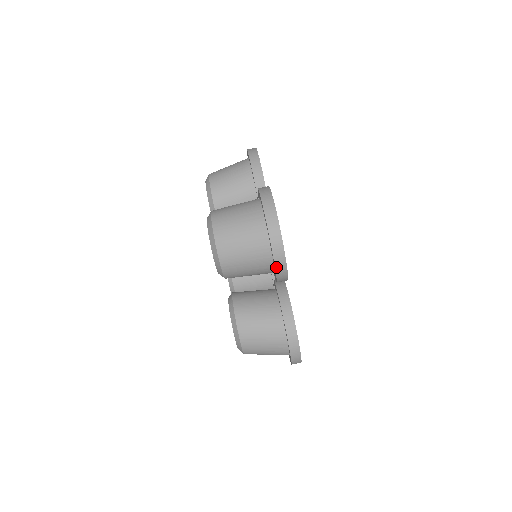
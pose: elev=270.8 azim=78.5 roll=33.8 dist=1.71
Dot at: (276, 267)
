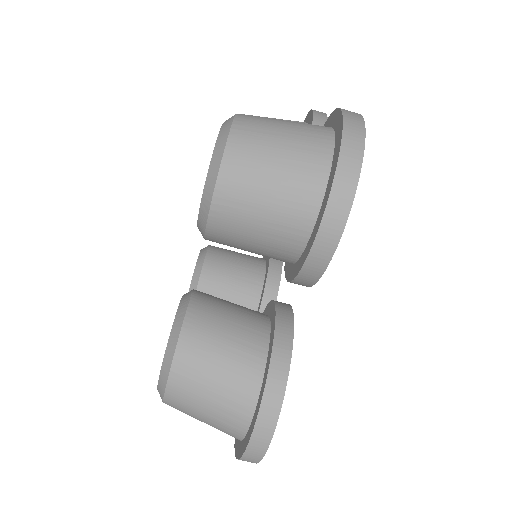
Dot at: (320, 231)
